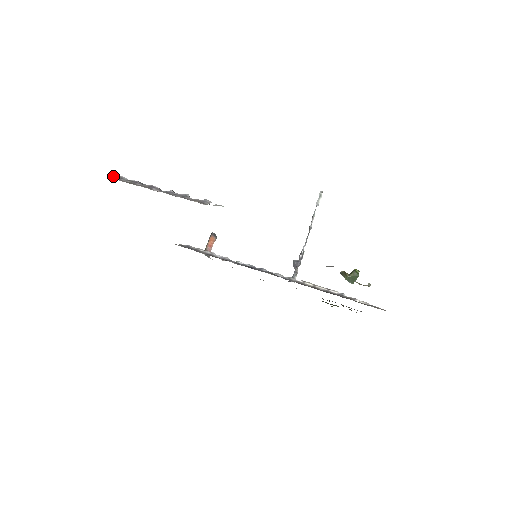
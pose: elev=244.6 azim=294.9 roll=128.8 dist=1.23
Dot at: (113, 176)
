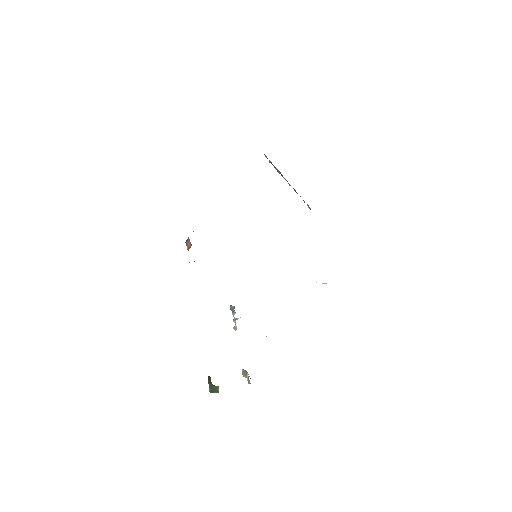
Dot at: occluded
